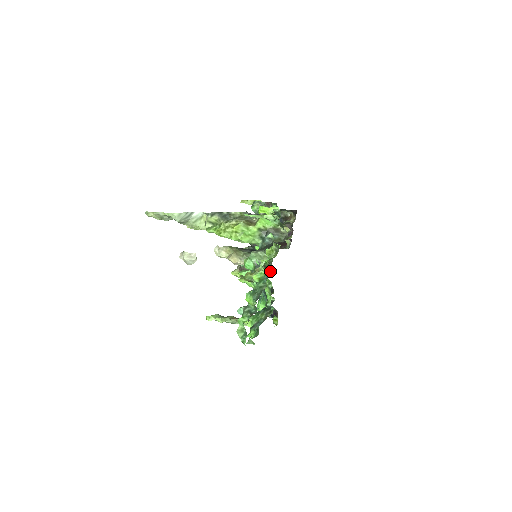
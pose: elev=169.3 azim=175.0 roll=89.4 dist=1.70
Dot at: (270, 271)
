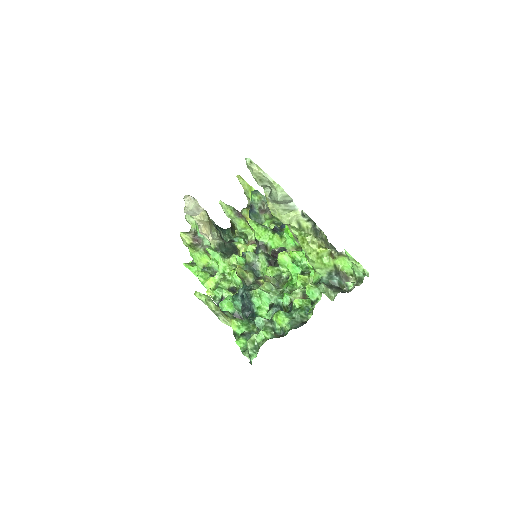
Dot at: occluded
